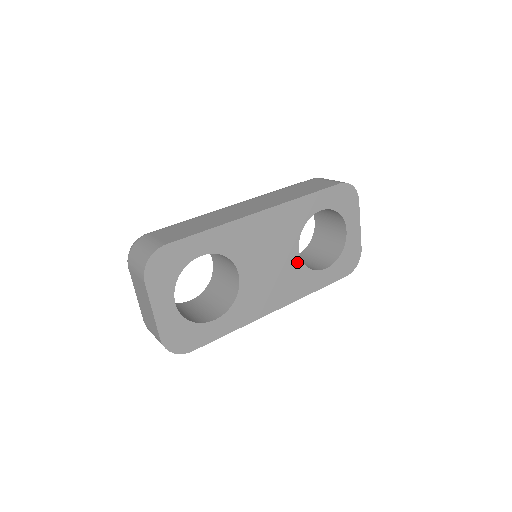
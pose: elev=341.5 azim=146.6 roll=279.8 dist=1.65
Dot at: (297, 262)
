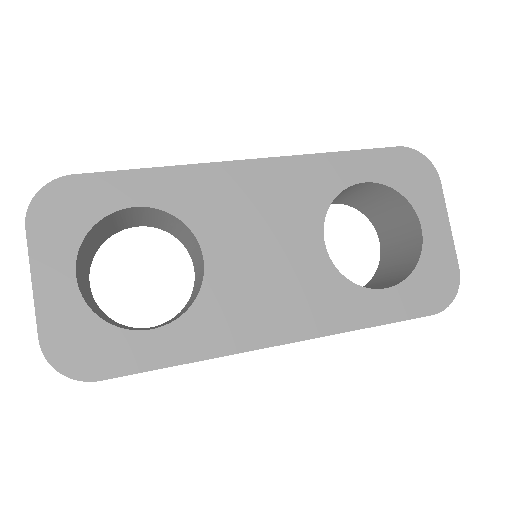
Dot at: (322, 262)
